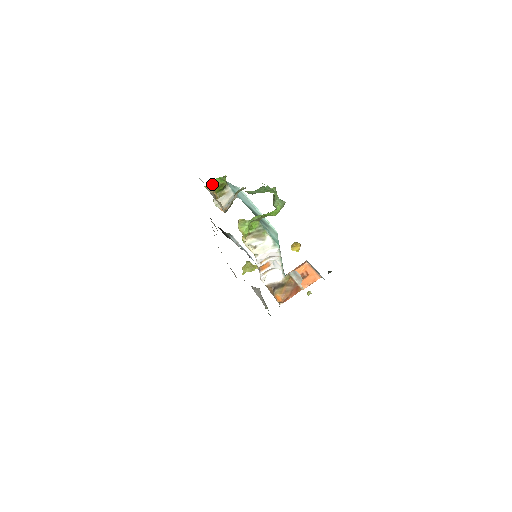
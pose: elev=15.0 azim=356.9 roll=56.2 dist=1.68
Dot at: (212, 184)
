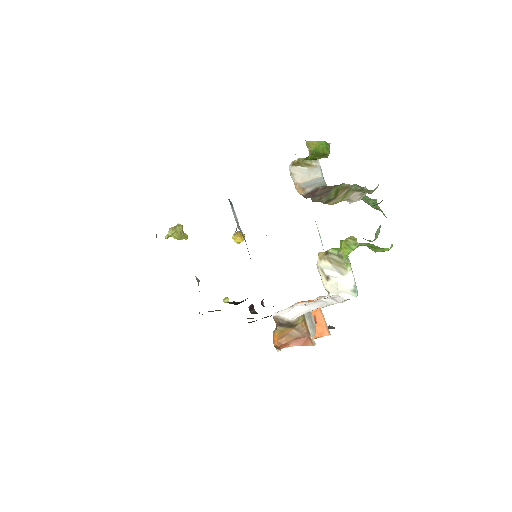
Dot at: (316, 145)
